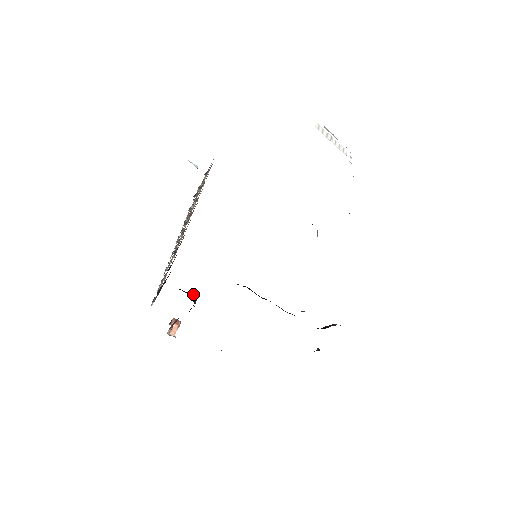
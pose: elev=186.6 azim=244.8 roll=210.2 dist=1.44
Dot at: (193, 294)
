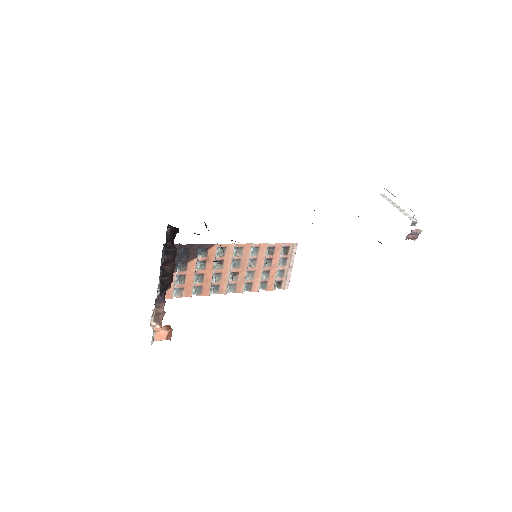
Dot at: (173, 246)
